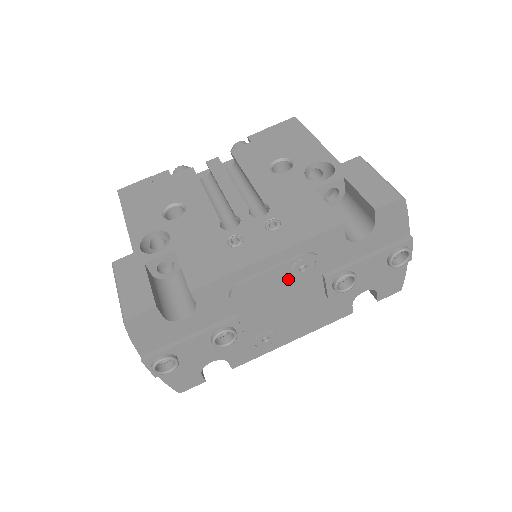
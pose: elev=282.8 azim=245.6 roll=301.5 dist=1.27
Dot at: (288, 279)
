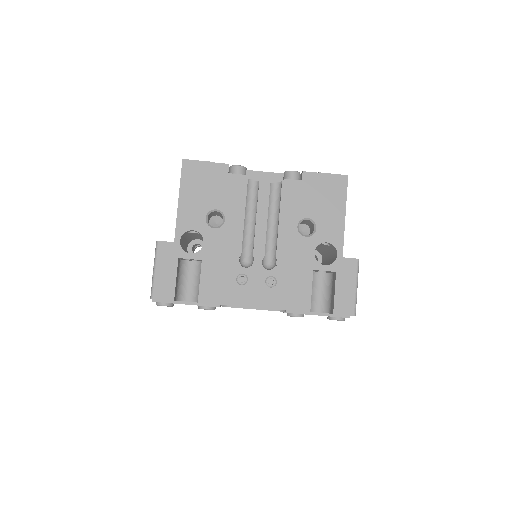
Dot at: occluded
